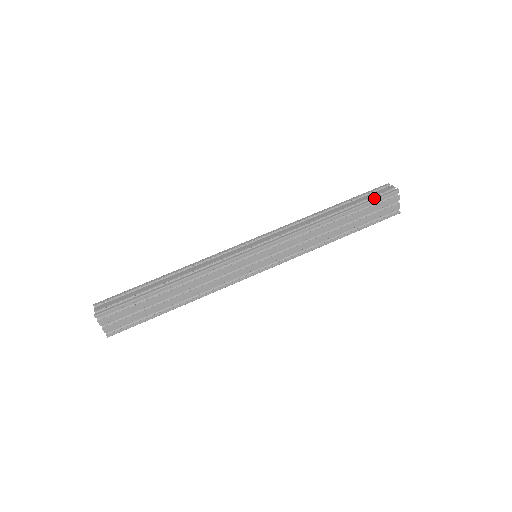
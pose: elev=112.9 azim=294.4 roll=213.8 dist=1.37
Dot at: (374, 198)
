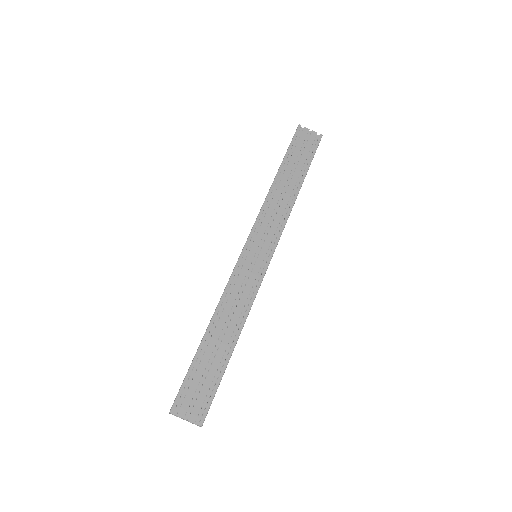
Dot at: occluded
